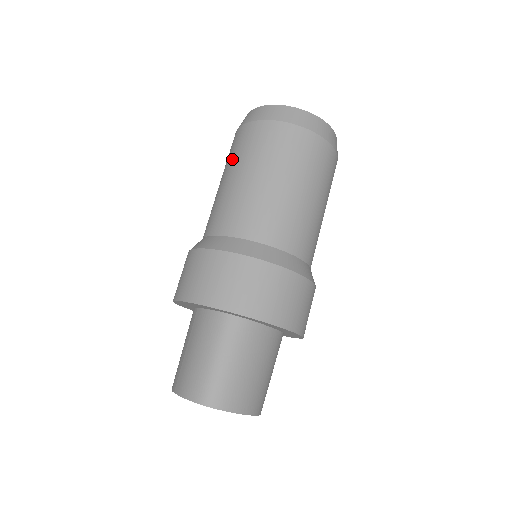
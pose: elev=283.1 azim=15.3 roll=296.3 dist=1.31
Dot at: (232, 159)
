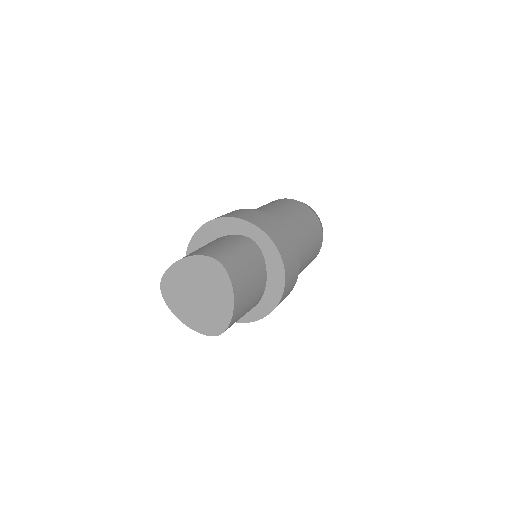
Dot at: occluded
